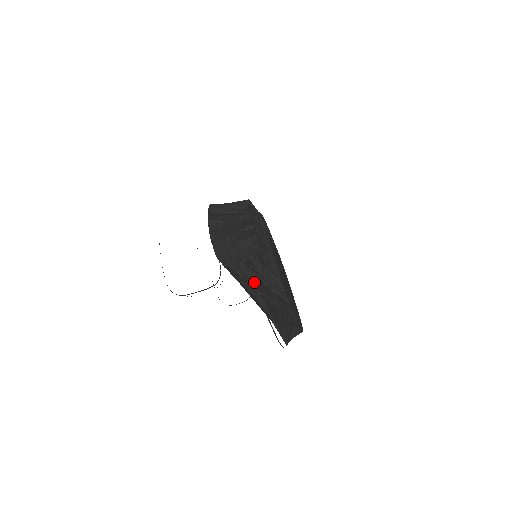
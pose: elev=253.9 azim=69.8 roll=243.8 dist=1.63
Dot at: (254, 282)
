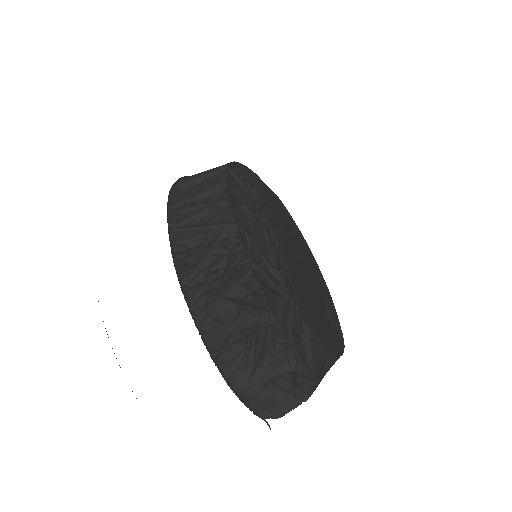
Dot at: occluded
